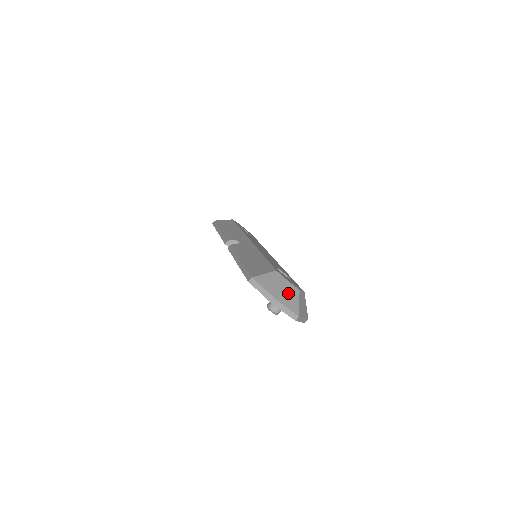
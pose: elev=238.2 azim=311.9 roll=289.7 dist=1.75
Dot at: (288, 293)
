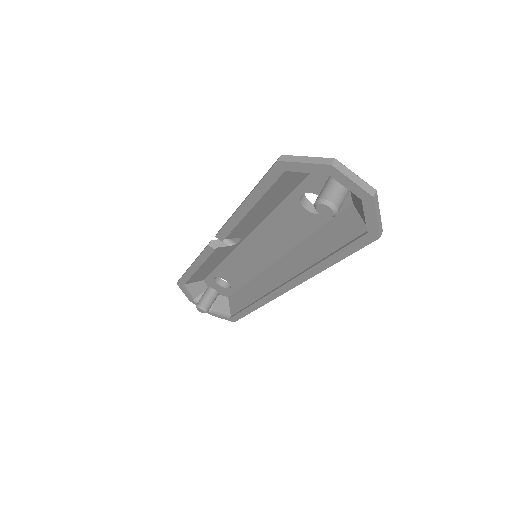
Dot at: occluded
